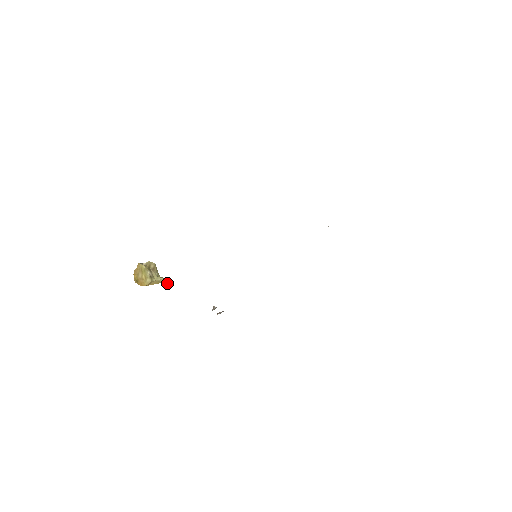
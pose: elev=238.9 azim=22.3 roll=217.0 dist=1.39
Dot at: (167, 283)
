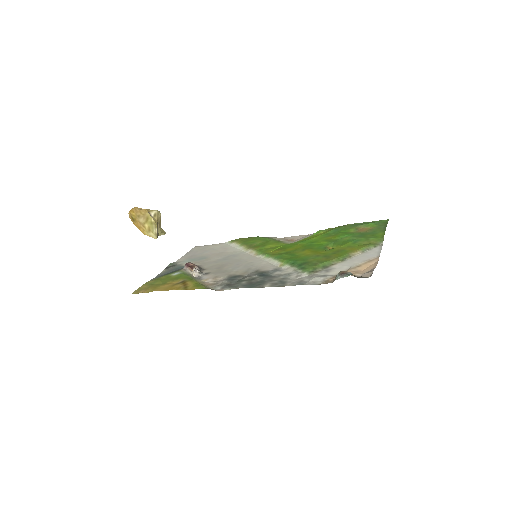
Dot at: occluded
